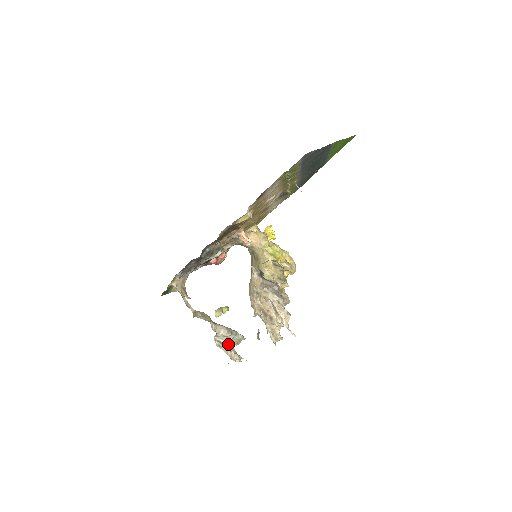
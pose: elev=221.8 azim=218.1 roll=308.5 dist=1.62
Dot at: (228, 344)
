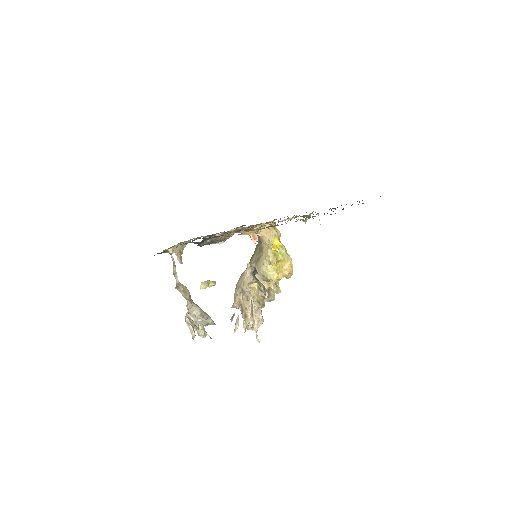
Dot at: (197, 323)
